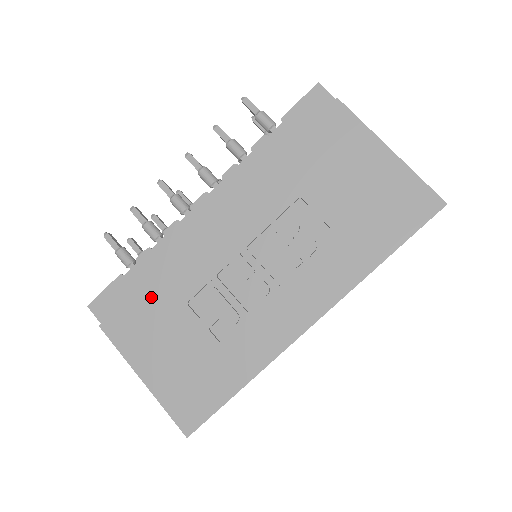
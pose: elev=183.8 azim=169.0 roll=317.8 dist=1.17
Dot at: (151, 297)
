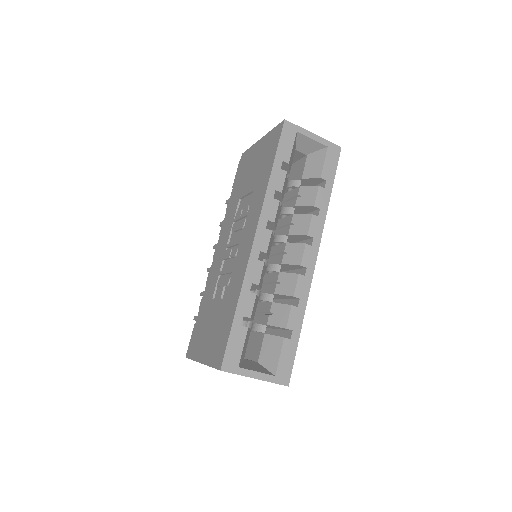
Dot at: (201, 316)
